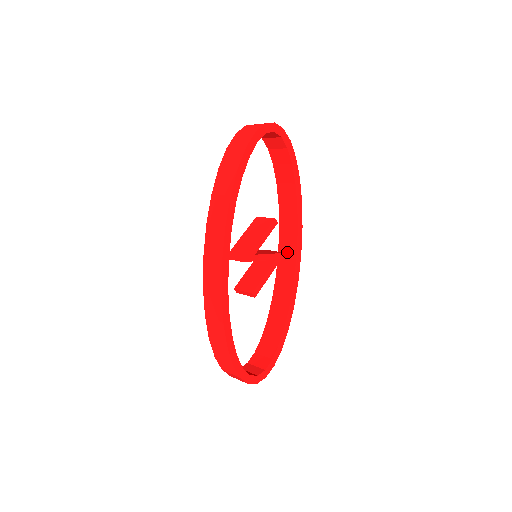
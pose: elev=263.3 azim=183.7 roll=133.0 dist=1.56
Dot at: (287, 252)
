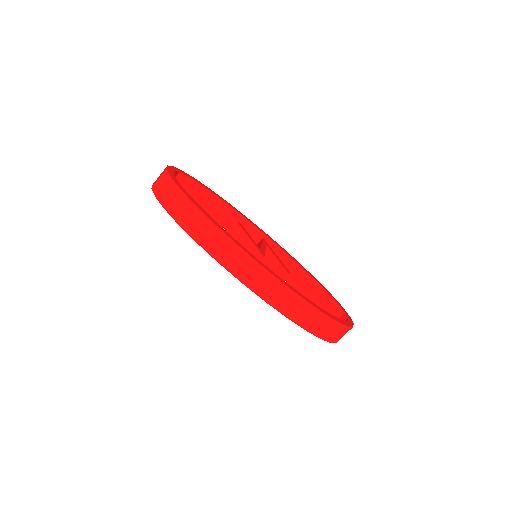
Dot at: occluded
